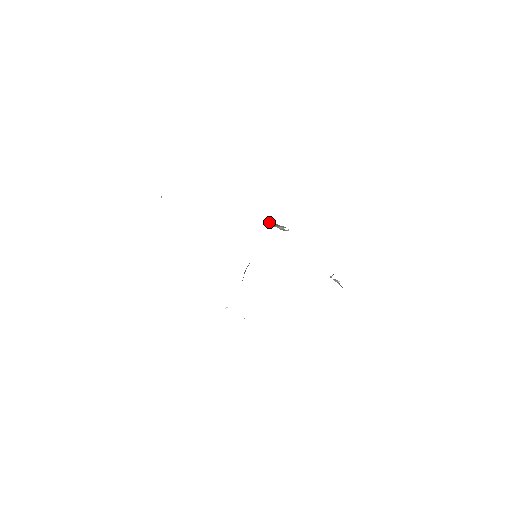
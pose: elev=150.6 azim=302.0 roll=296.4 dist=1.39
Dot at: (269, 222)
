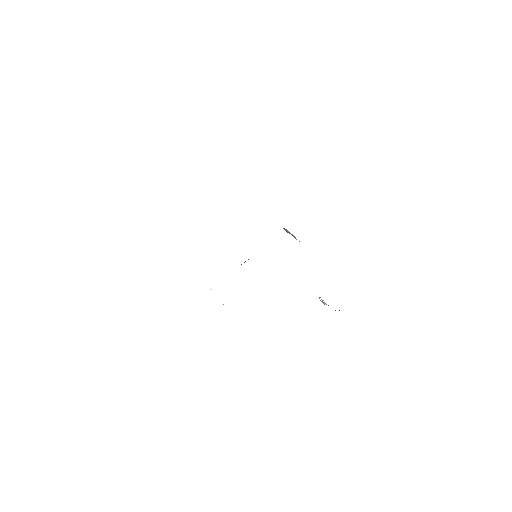
Dot at: occluded
